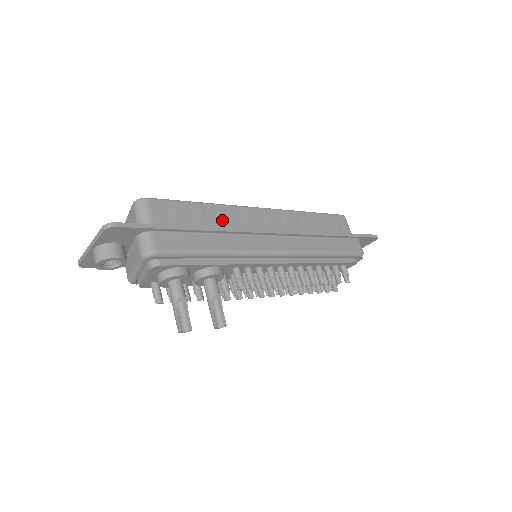
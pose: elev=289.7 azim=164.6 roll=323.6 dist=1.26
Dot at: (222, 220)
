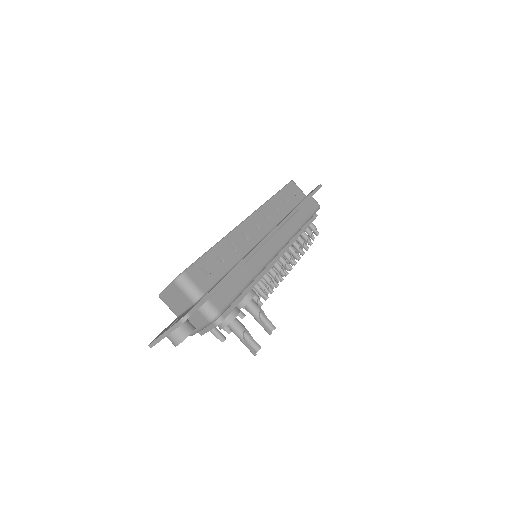
Dot at: (233, 250)
